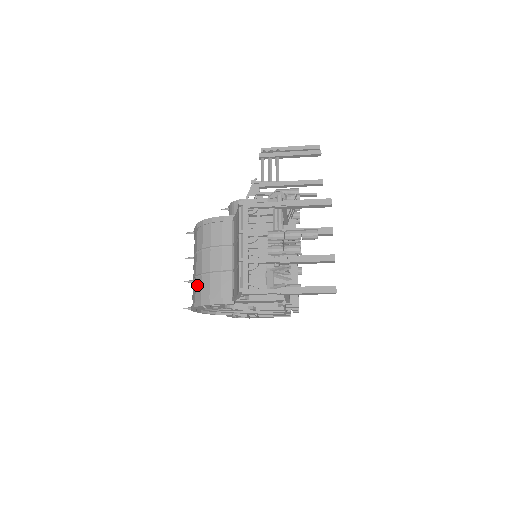
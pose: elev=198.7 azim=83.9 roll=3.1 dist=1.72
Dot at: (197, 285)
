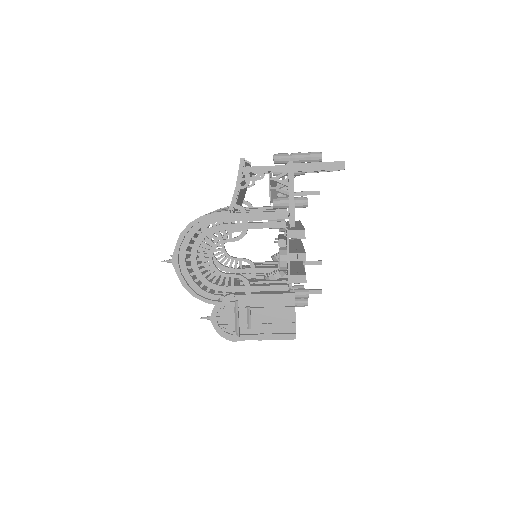
Dot at: occluded
